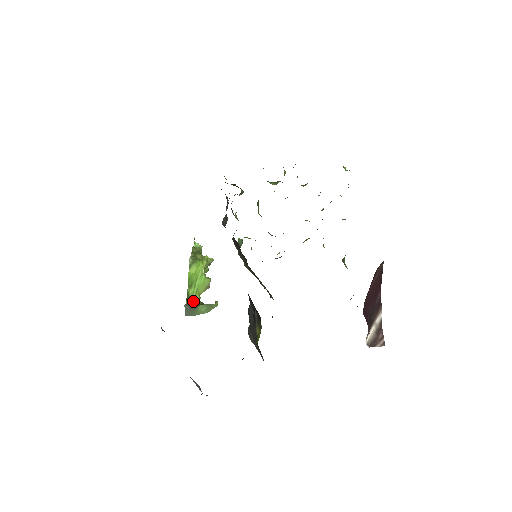
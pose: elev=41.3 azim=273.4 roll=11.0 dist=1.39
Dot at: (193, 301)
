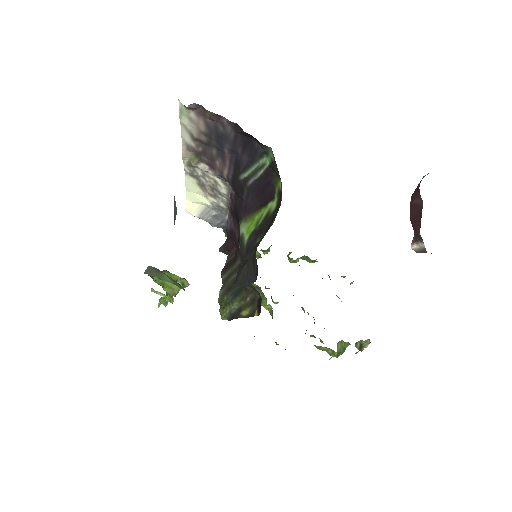
Dot at: (155, 280)
